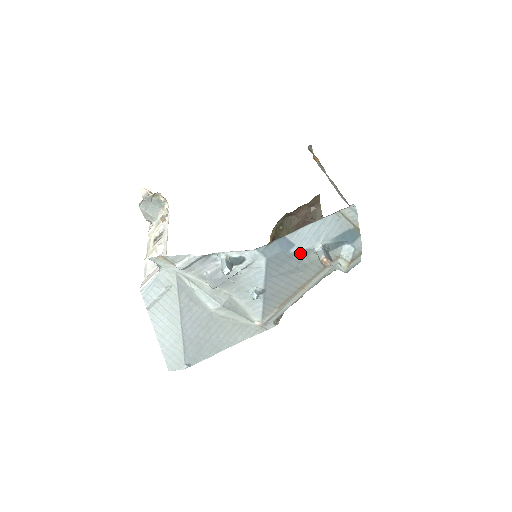
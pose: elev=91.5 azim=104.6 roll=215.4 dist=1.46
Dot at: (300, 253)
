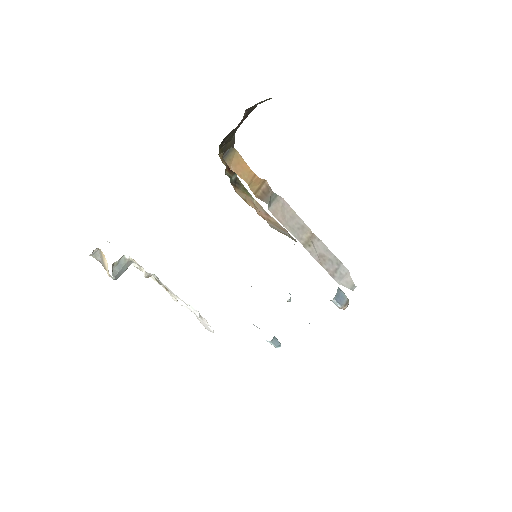
Dot at: occluded
